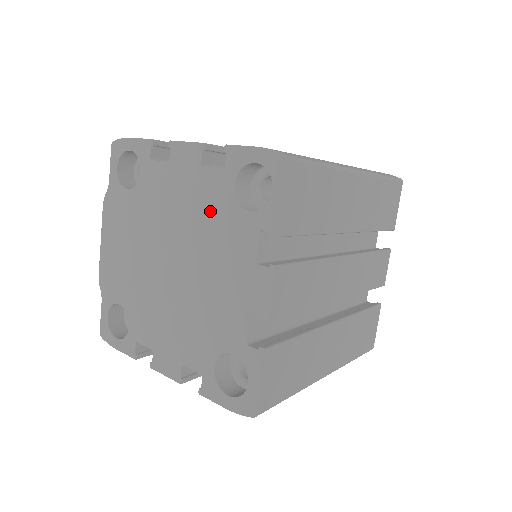
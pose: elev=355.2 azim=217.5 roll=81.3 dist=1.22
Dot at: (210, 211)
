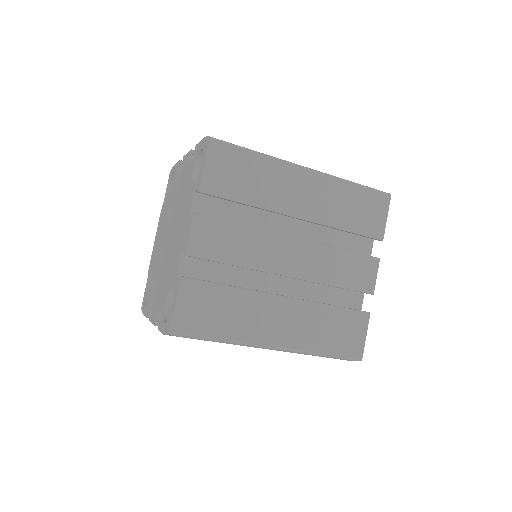
Dot at: (184, 192)
